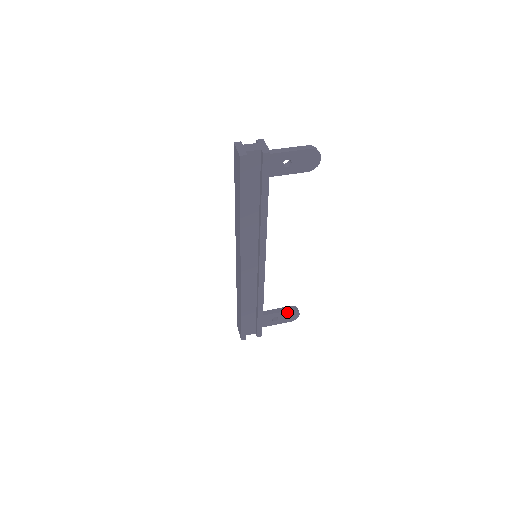
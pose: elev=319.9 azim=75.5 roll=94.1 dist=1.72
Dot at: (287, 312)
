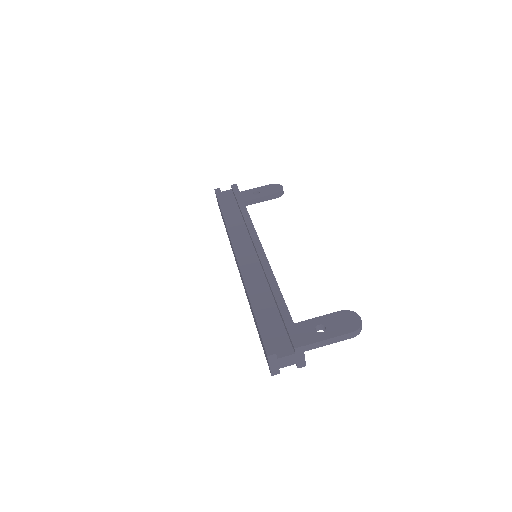
Dot at: (271, 198)
